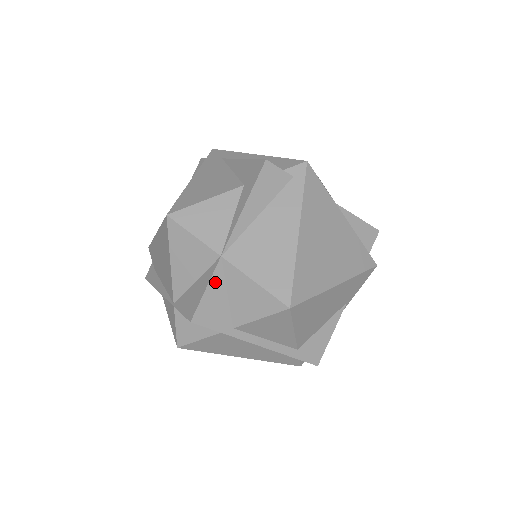
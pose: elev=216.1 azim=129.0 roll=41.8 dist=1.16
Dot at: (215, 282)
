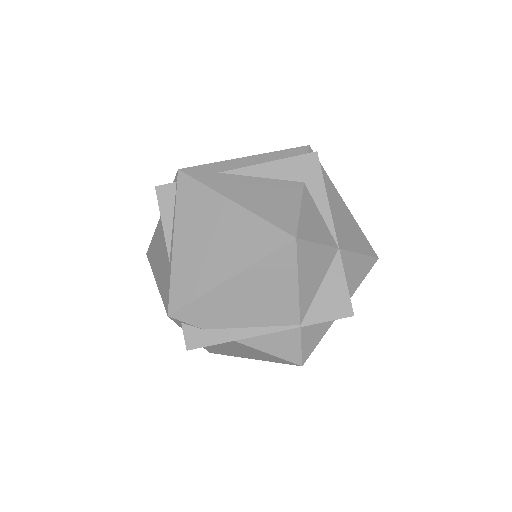
Dot at: (343, 273)
